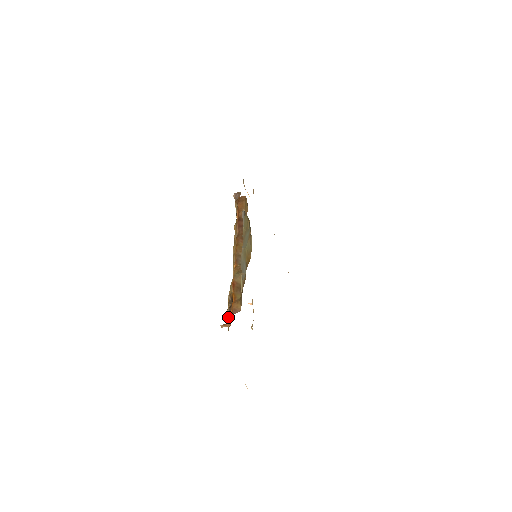
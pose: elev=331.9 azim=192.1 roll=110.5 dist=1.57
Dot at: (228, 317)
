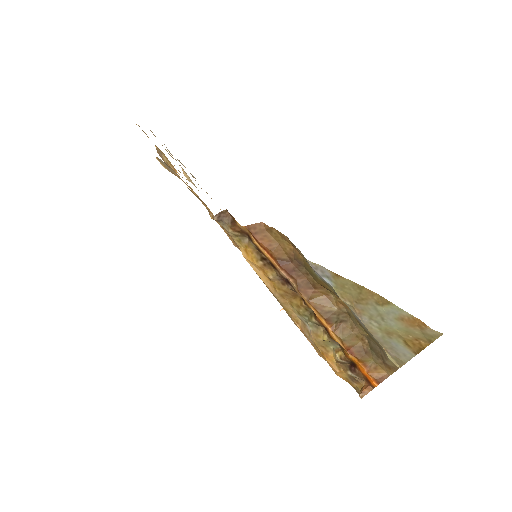
Dot at: (348, 377)
